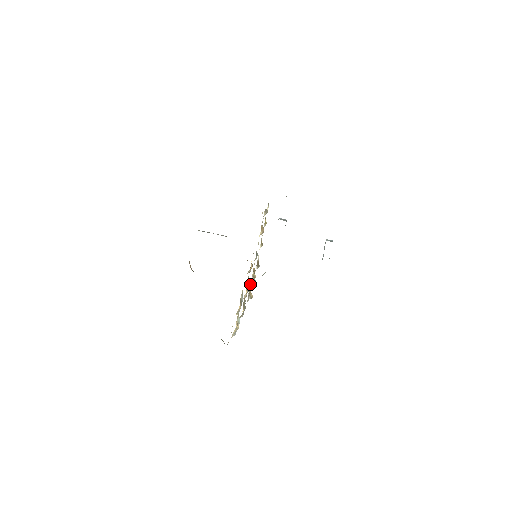
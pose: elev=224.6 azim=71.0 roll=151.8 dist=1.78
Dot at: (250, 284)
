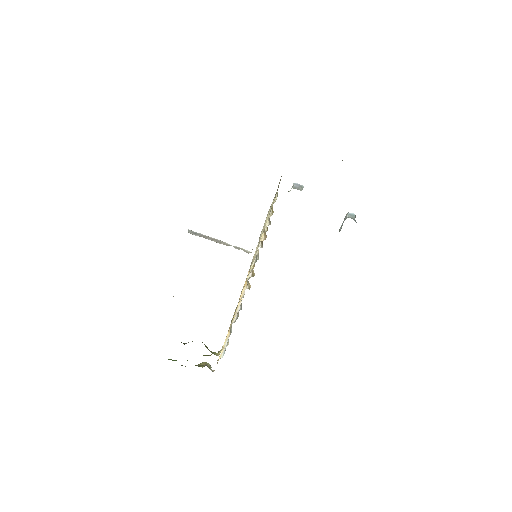
Dot at: (250, 270)
